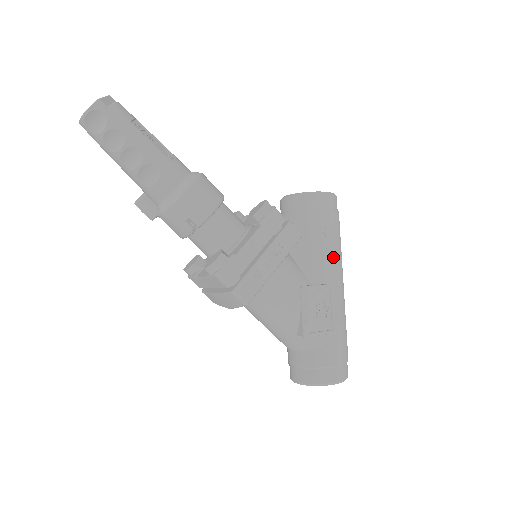
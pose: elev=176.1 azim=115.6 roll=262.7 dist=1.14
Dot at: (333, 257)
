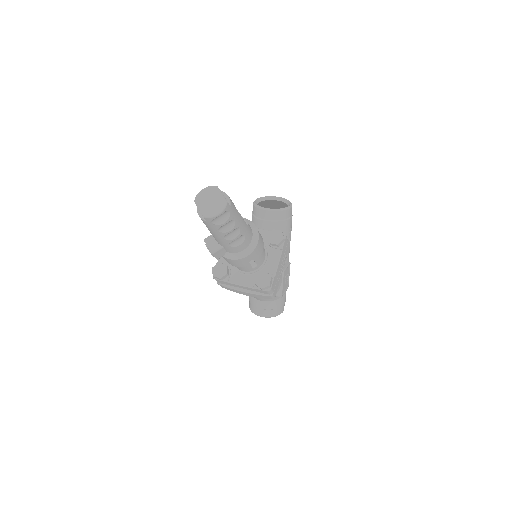
Dot at: occluded
